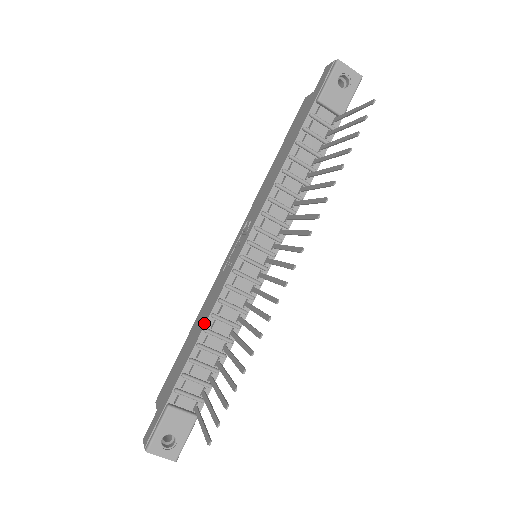
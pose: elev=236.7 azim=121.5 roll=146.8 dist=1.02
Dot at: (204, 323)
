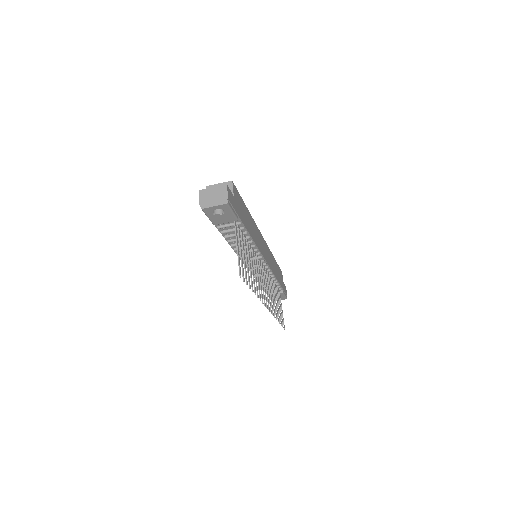
Dot at: occluded
